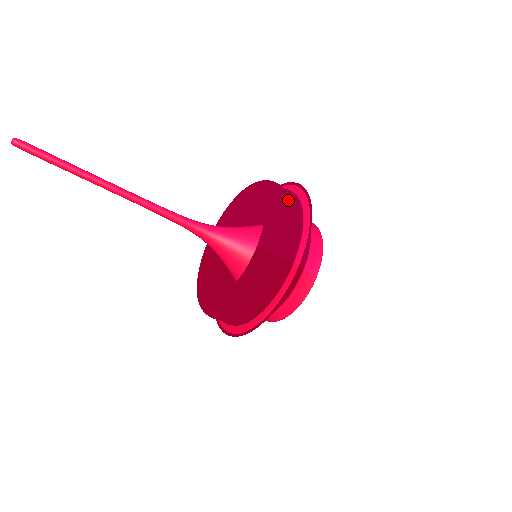
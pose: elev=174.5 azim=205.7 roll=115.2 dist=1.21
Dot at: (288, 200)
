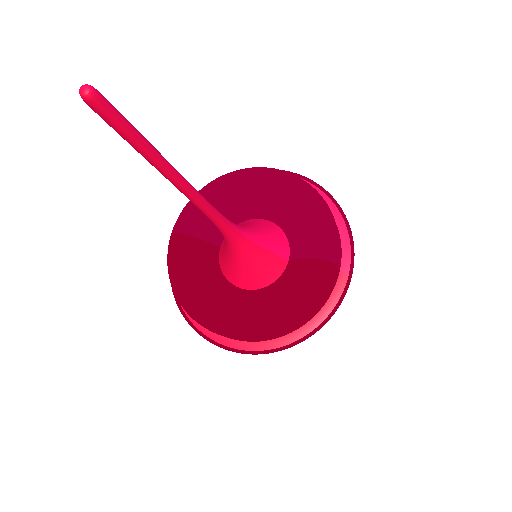
Dot at: occluded
